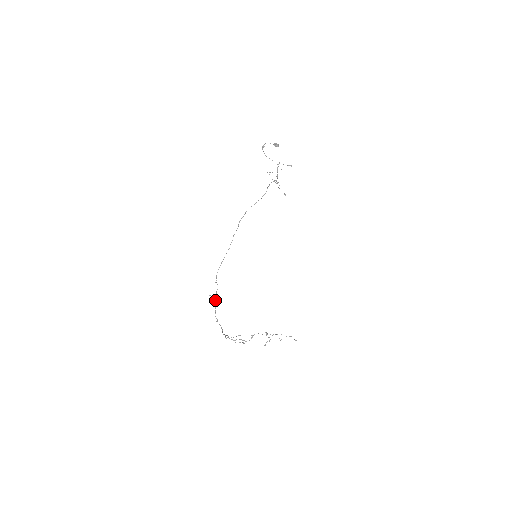
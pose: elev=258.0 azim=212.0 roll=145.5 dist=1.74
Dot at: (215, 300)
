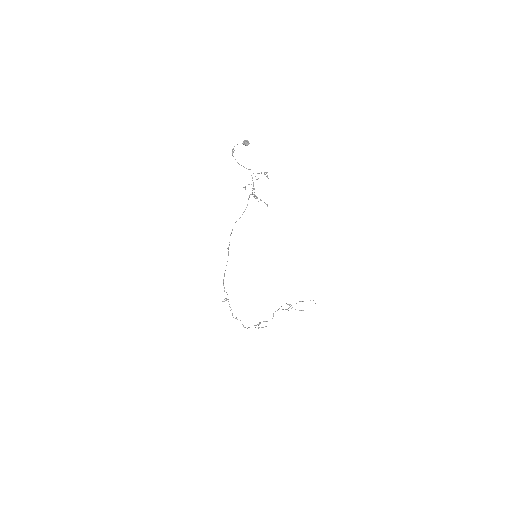
Dot at: (229, 304)
